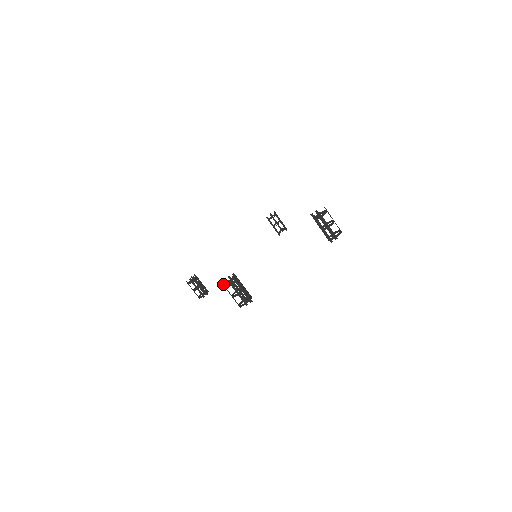
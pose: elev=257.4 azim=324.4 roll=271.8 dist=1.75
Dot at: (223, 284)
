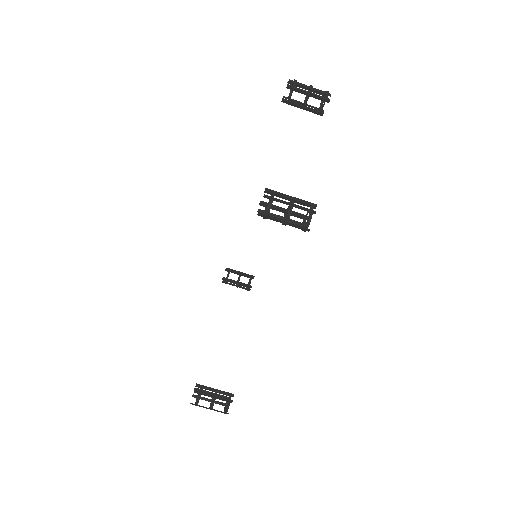
Dot at: (261, 216)
